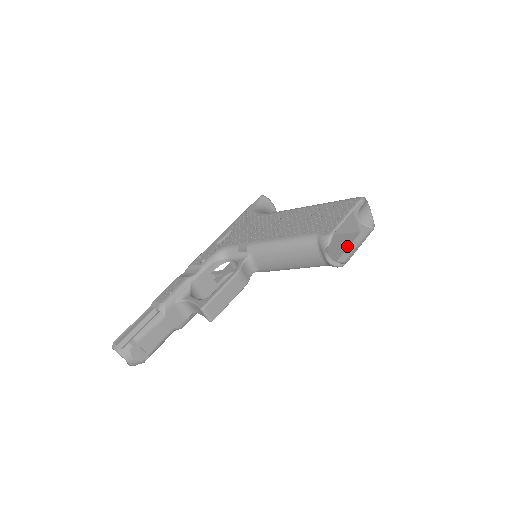
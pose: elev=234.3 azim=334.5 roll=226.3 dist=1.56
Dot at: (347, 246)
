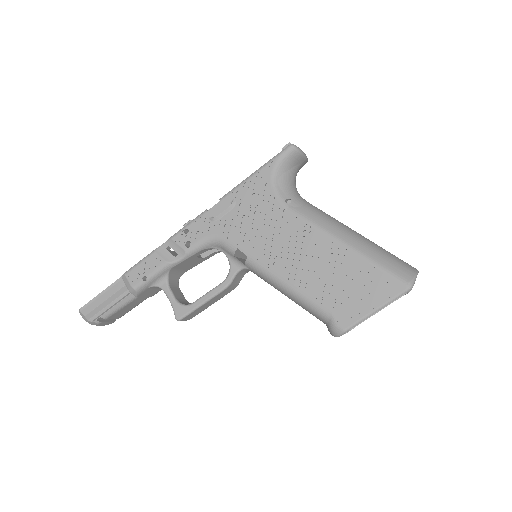
Dot at: occluded
